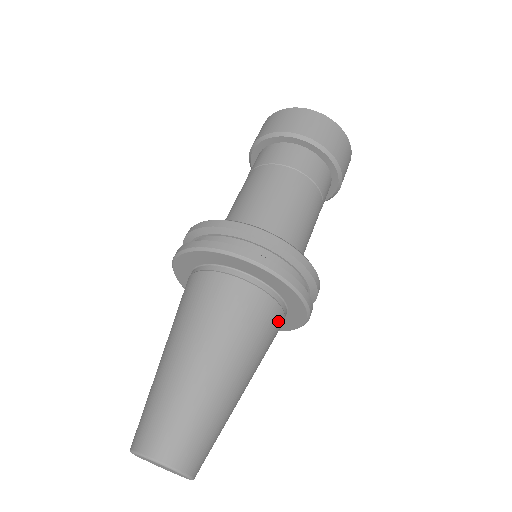
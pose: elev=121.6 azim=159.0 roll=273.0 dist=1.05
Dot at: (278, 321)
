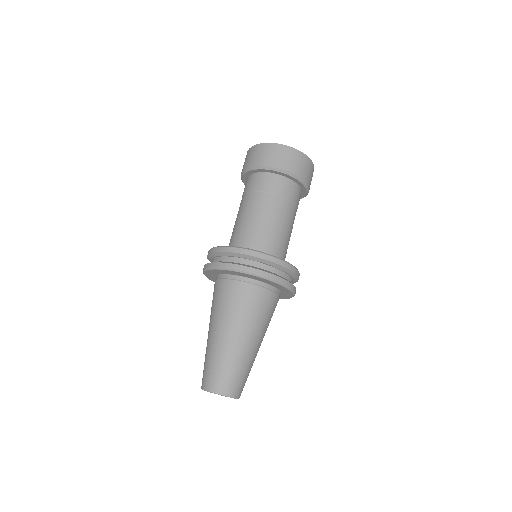
Dot at: (264, 296)
